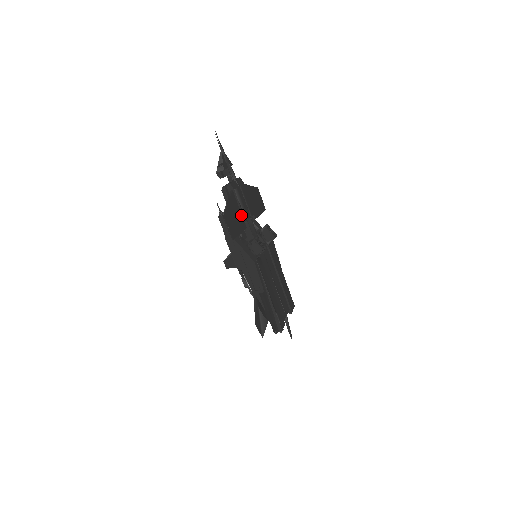
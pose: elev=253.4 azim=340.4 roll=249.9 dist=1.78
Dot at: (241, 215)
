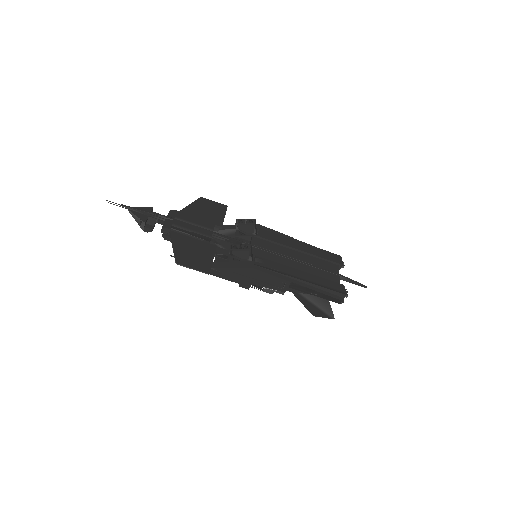
Dot at: (200, 242)
